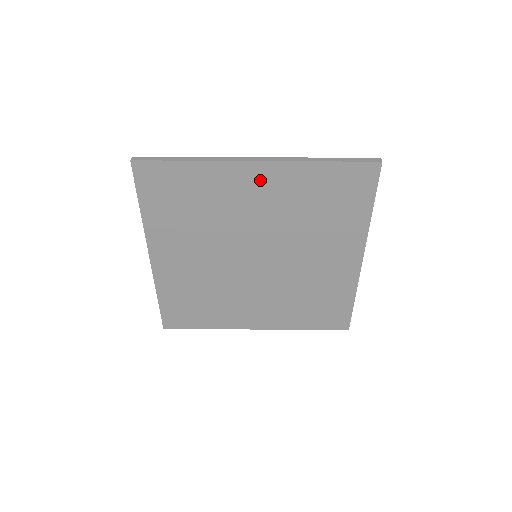
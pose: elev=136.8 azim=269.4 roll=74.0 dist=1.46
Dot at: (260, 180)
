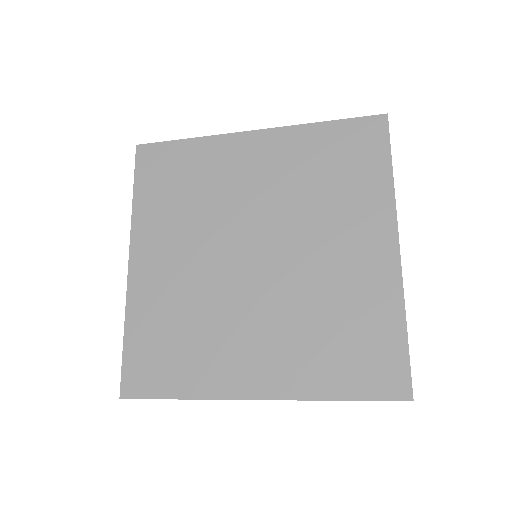
Dot at: (258, 150)
